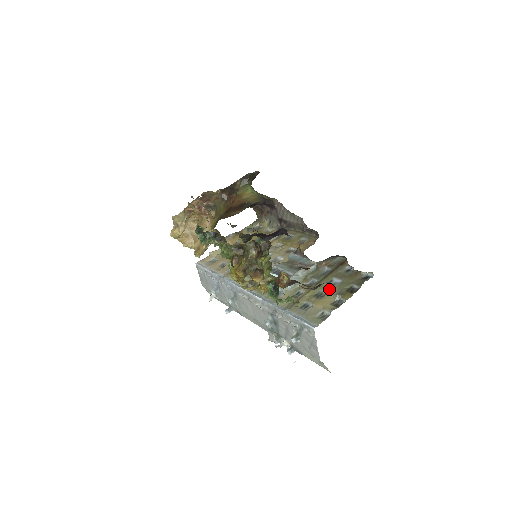
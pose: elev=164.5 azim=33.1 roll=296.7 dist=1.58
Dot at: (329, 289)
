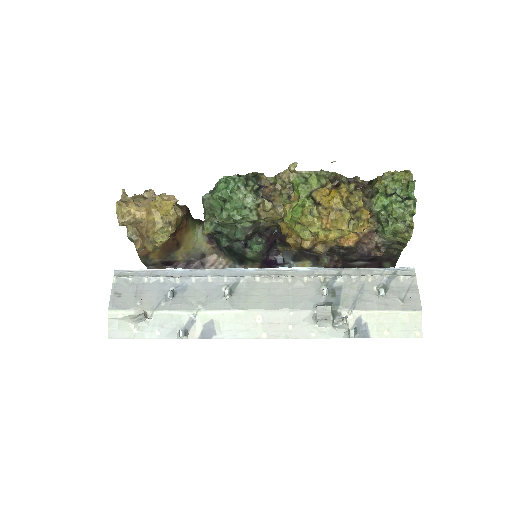
Dot at: occluded
